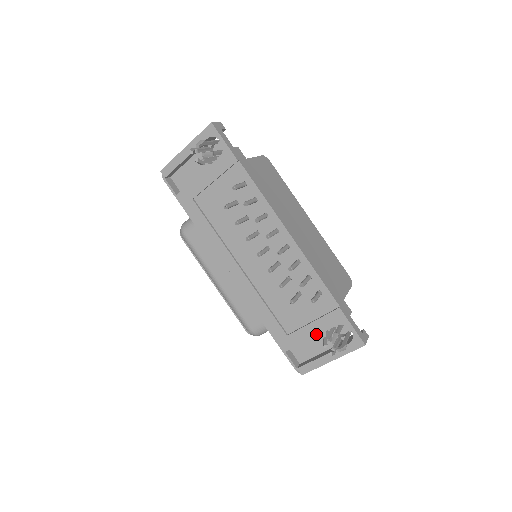
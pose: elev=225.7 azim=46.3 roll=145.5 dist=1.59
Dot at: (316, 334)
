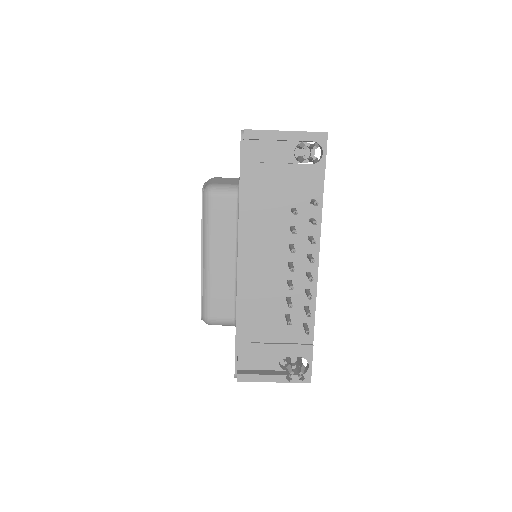
Dot at: (278, 355)
